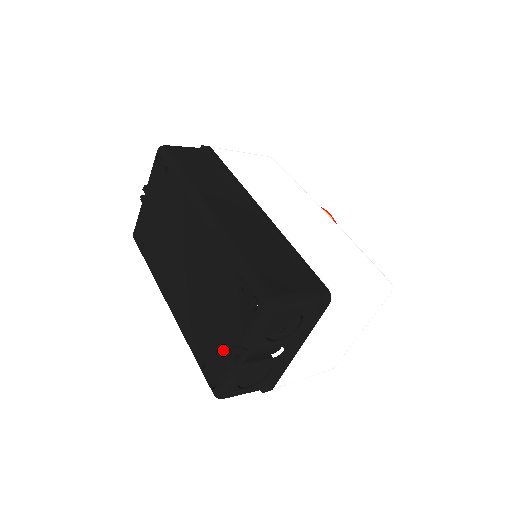
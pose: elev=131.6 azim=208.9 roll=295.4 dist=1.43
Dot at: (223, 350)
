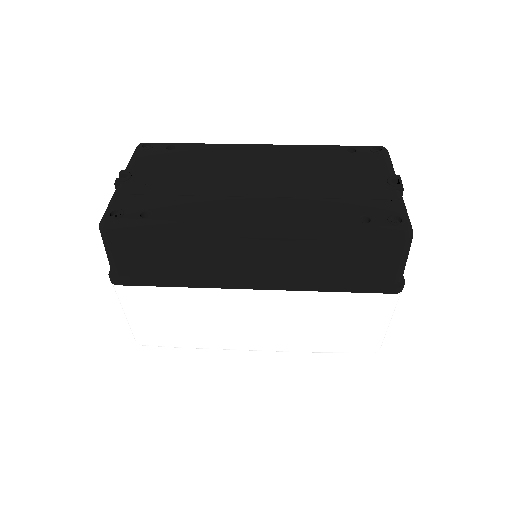
Dot at: (378, 191)
